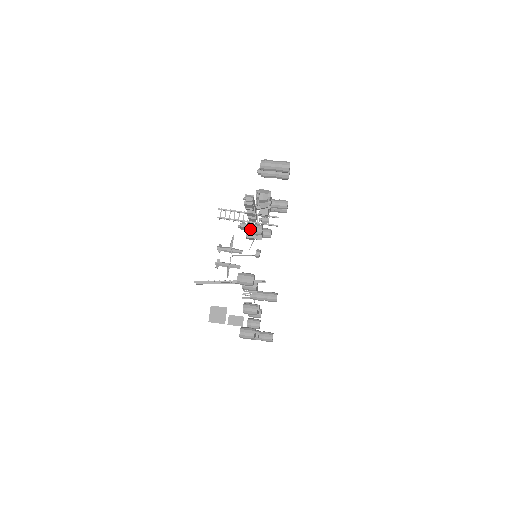
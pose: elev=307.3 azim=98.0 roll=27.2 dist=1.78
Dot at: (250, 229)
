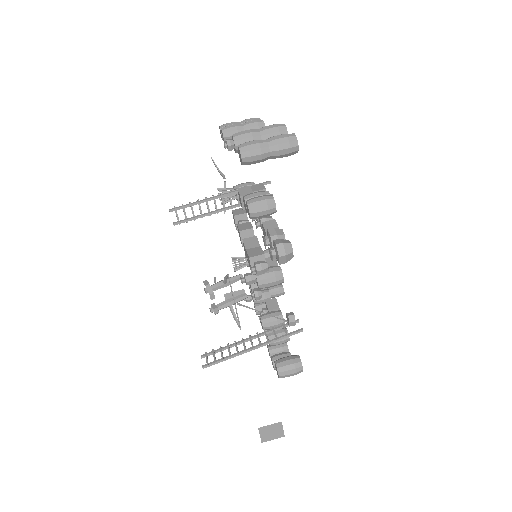
Dot at: (265, 286)
